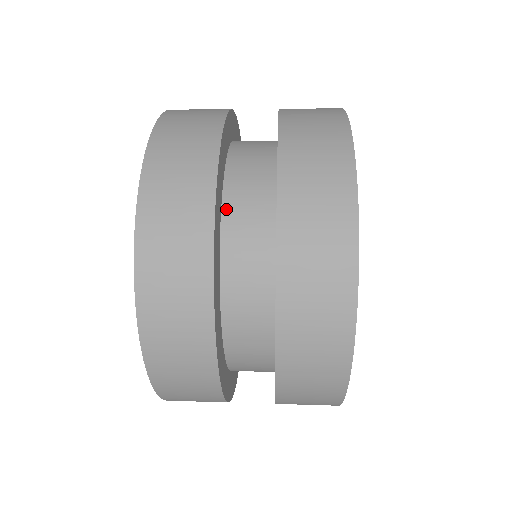
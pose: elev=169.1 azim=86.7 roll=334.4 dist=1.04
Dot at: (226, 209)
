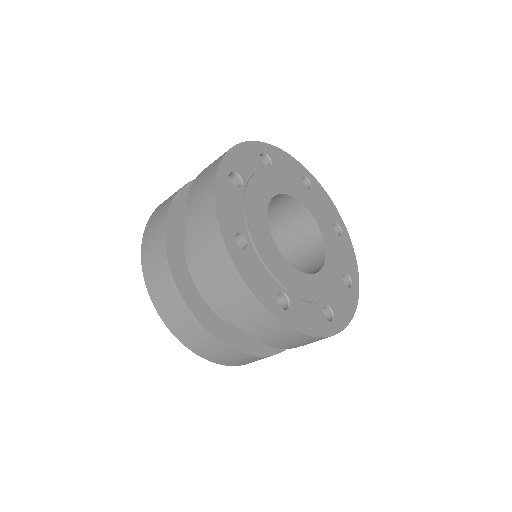
Dot at: occluded
